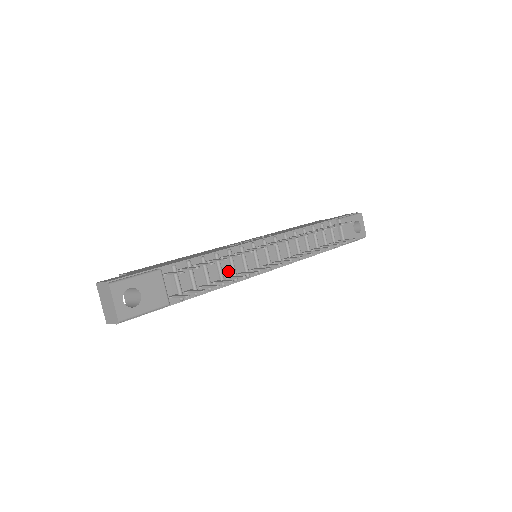
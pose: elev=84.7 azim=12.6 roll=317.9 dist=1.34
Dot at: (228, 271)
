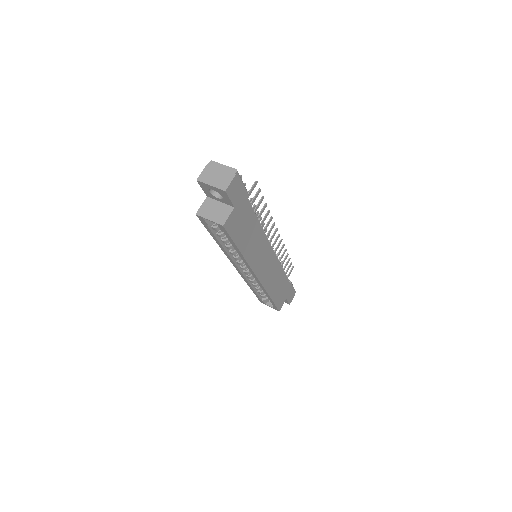
Dot at: occluded
